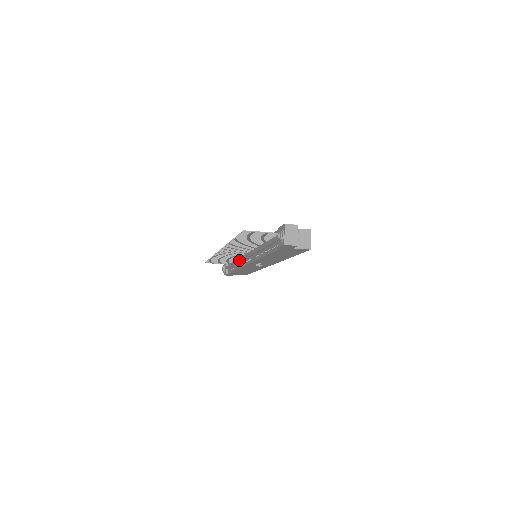
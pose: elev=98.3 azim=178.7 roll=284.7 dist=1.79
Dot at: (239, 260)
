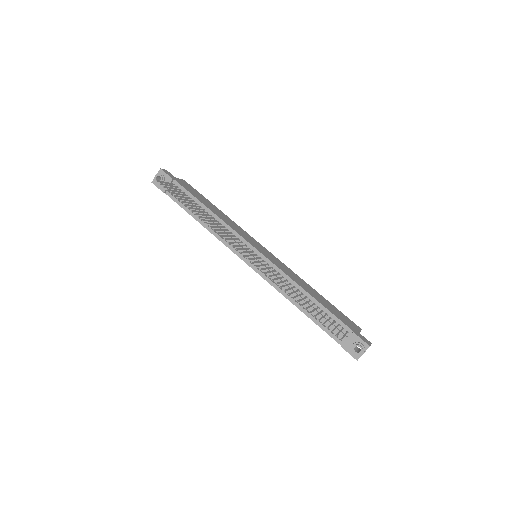
Dot at: occluded
